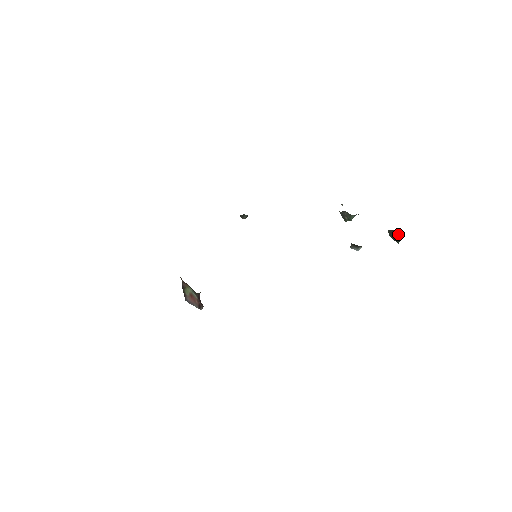
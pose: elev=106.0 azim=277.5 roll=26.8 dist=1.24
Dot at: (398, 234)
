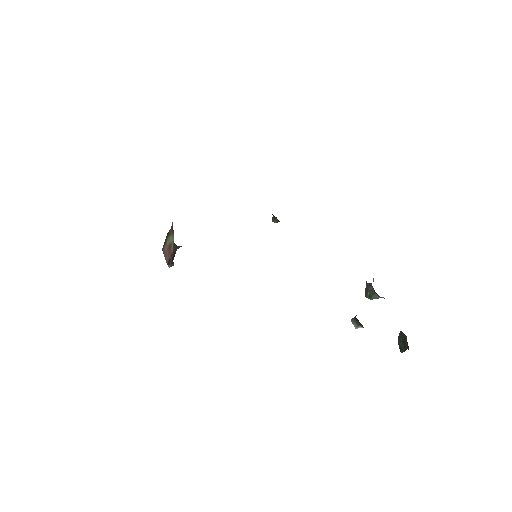
Dot at: (407, 342)
